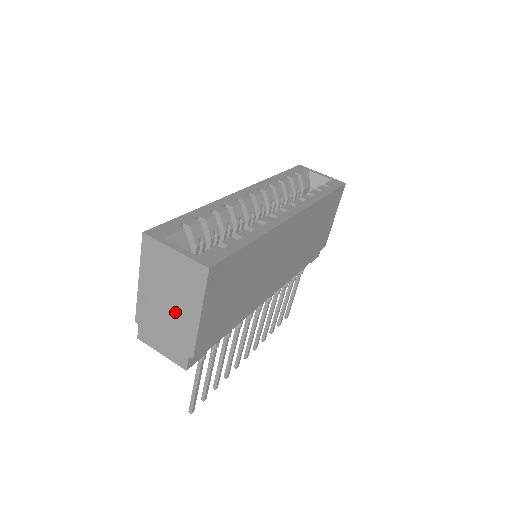
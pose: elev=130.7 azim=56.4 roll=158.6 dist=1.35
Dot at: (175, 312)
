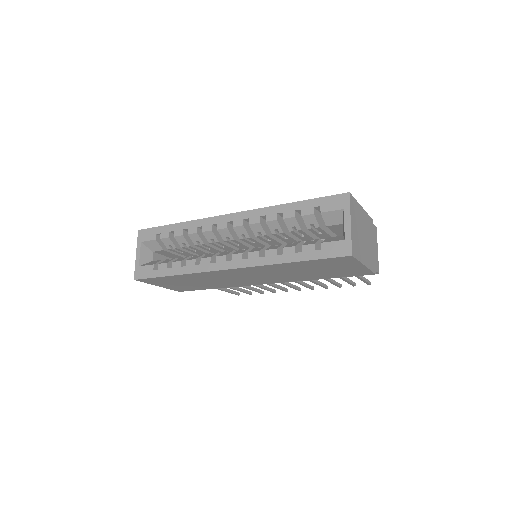
Dot at: occluded
